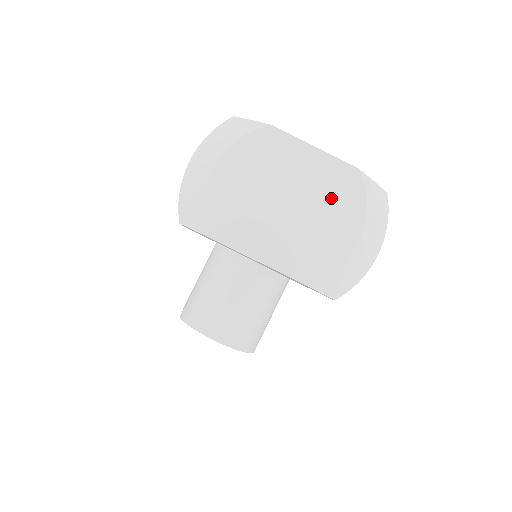
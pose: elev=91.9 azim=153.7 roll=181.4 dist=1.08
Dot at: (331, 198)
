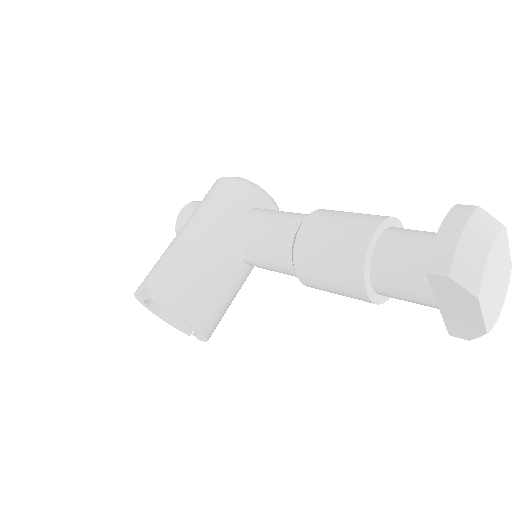
Dot at: (504, 281)
